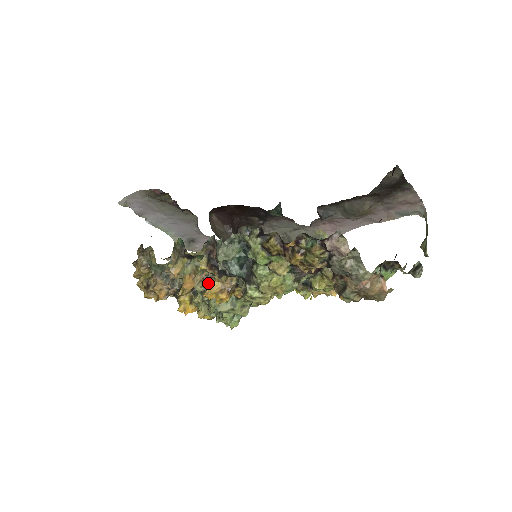
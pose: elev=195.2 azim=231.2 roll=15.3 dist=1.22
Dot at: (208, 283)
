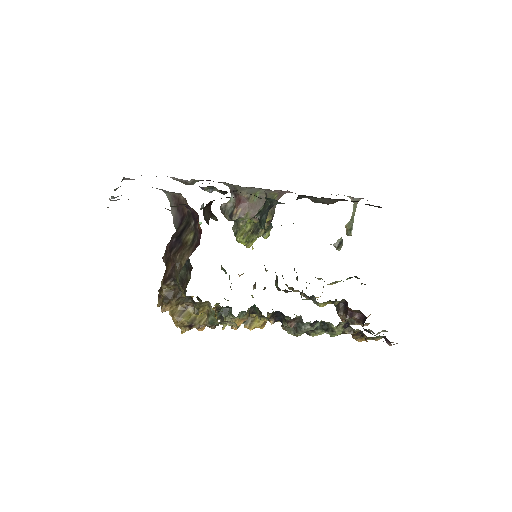
Dot at: (248, 315)
